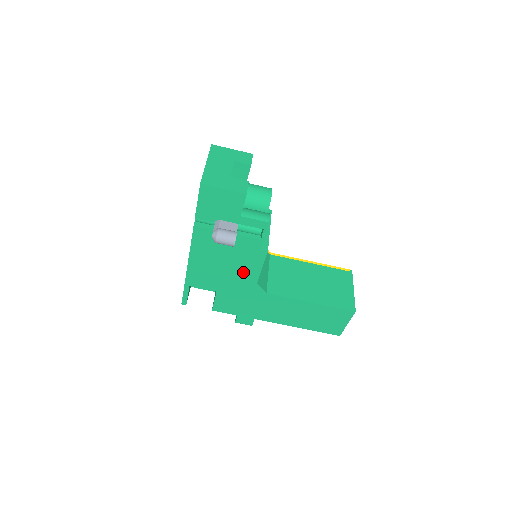
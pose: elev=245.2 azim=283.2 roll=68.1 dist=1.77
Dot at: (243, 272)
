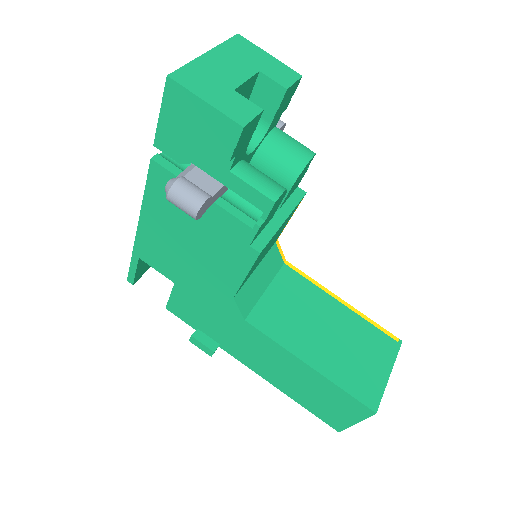
Dot at: (216, 271)
